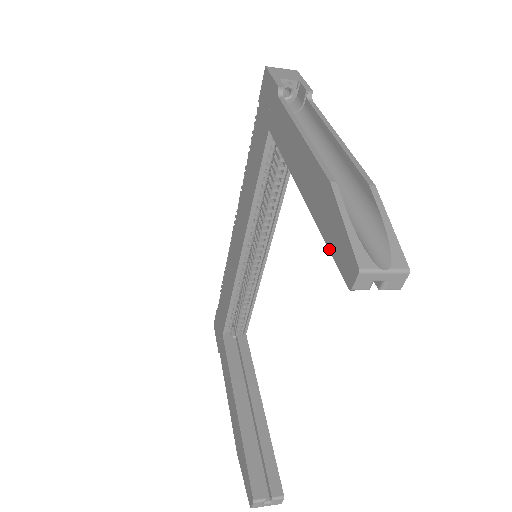
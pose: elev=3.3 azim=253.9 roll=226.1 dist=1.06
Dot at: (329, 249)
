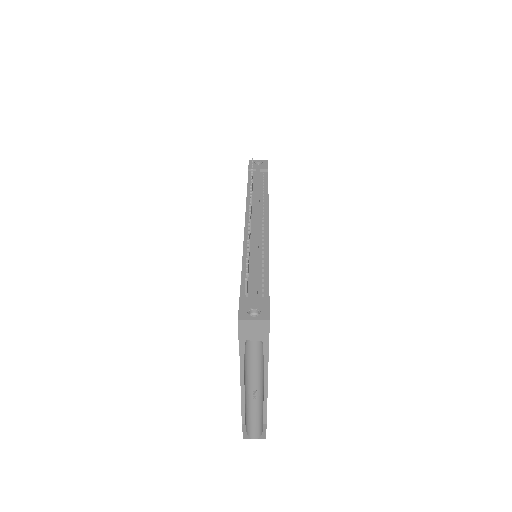
Dot at: occluded
